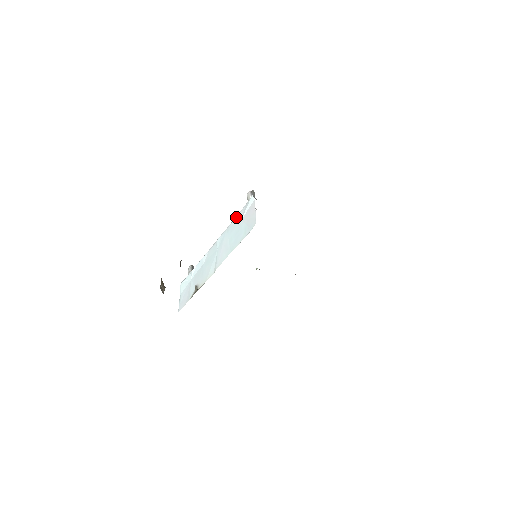
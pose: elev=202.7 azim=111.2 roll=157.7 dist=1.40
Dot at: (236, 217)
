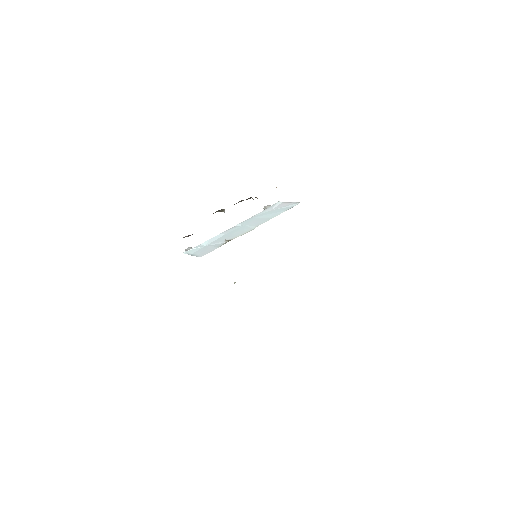
Dot at: (261, 212)
